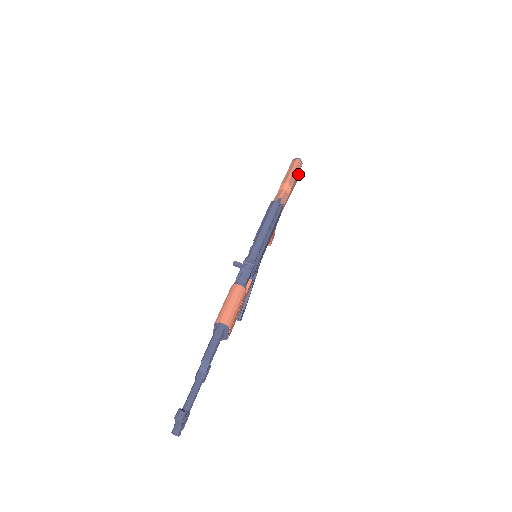
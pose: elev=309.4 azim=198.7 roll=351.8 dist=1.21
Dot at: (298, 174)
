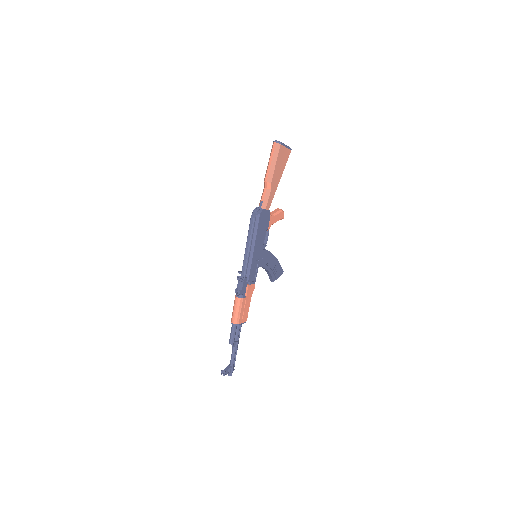
Dot at: (282, 152)
